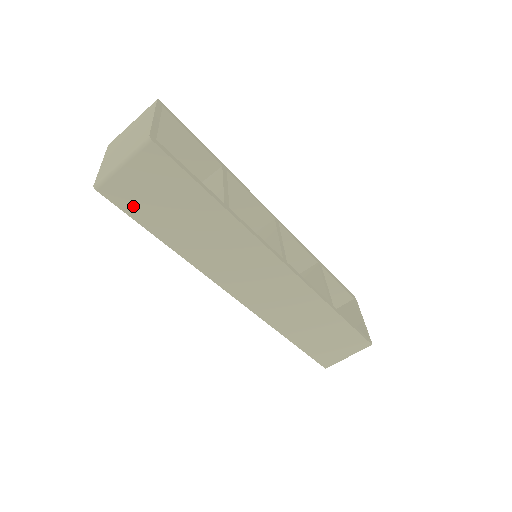
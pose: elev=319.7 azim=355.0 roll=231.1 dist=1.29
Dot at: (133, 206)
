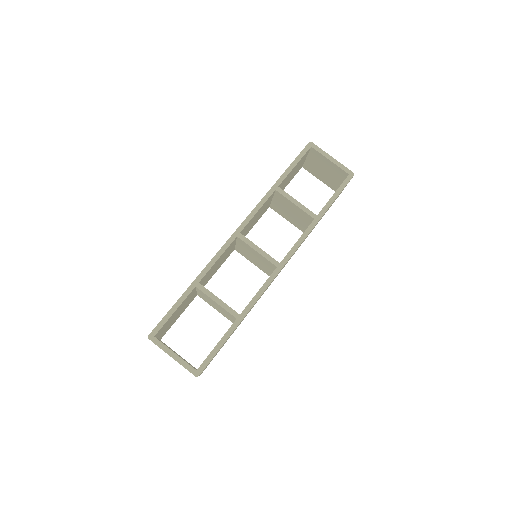
Dot at: occluded
